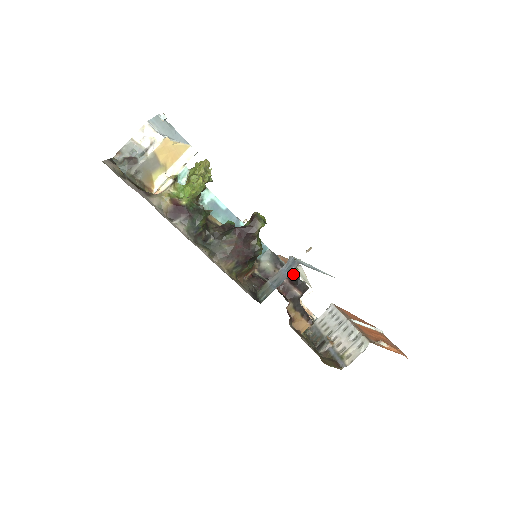
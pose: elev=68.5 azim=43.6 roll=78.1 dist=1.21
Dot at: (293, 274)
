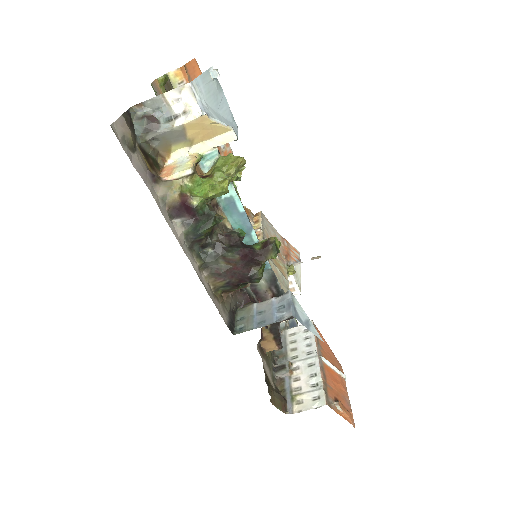
Dot at: occluded
